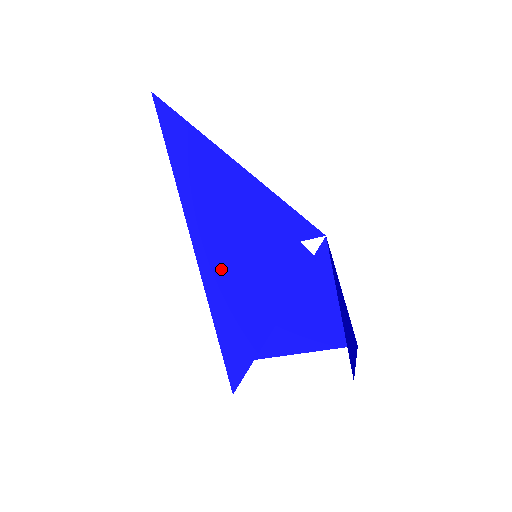
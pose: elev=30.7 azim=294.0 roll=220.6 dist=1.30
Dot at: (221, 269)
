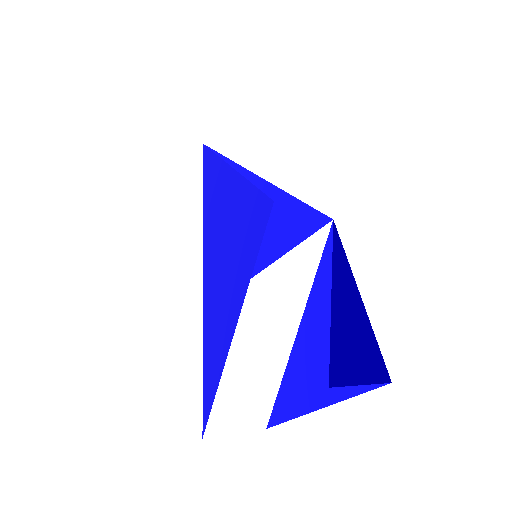
Dot at: (214, 269)
